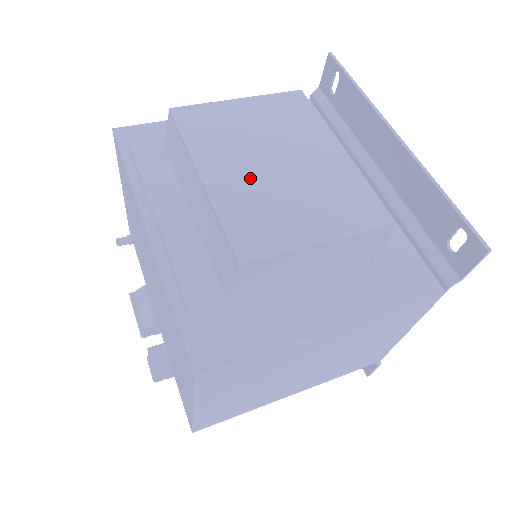
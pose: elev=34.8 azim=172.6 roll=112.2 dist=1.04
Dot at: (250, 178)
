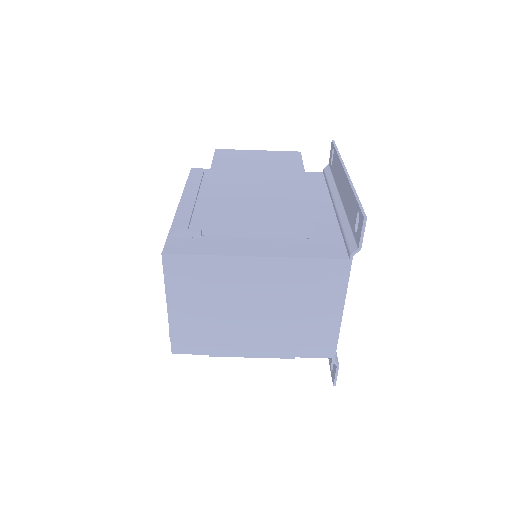
Dot at: (237, 174)
